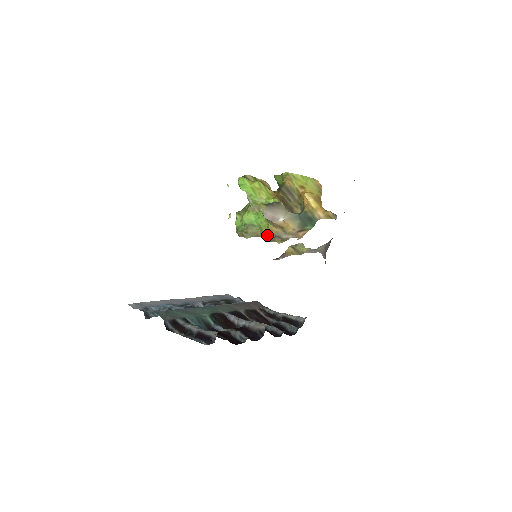
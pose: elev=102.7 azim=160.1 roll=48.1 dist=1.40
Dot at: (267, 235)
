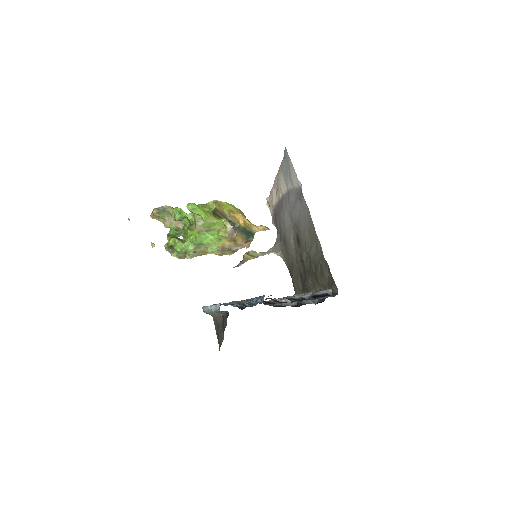
Dot at: (218, 250)
